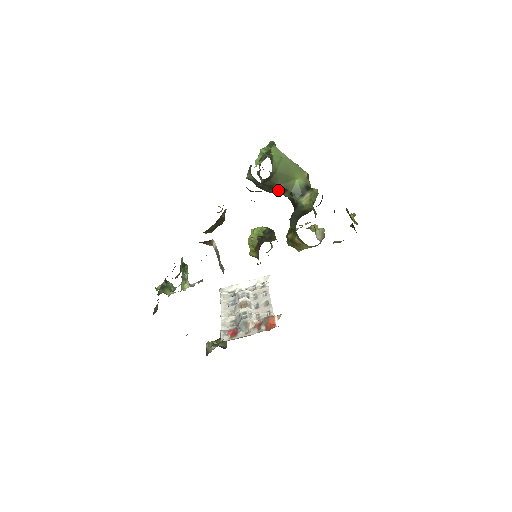
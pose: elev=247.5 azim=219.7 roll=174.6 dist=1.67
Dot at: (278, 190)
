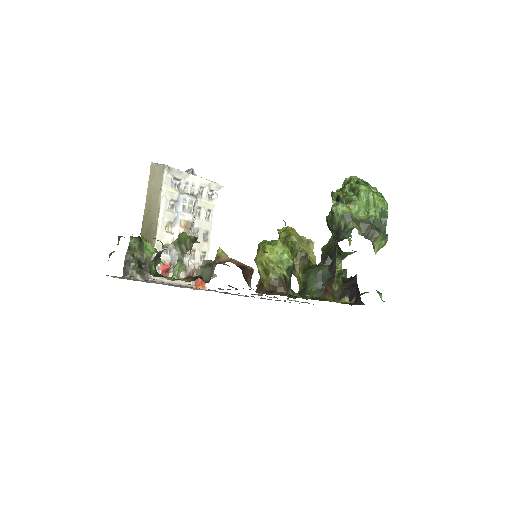
Dot at: occluded
